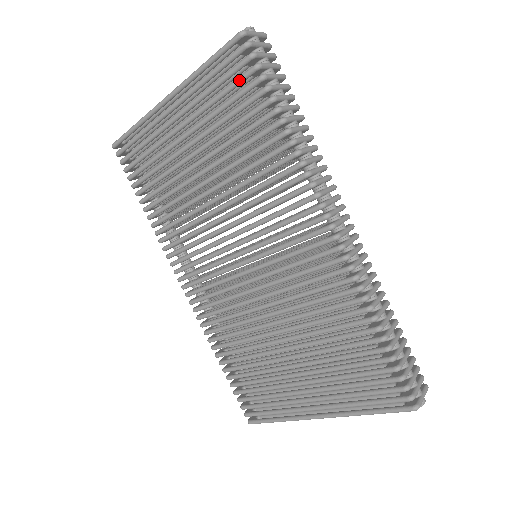
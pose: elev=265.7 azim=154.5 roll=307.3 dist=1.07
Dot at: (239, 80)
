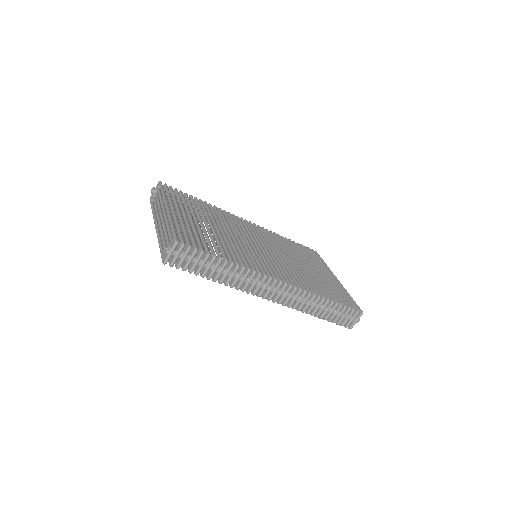
Dot at: occluded
